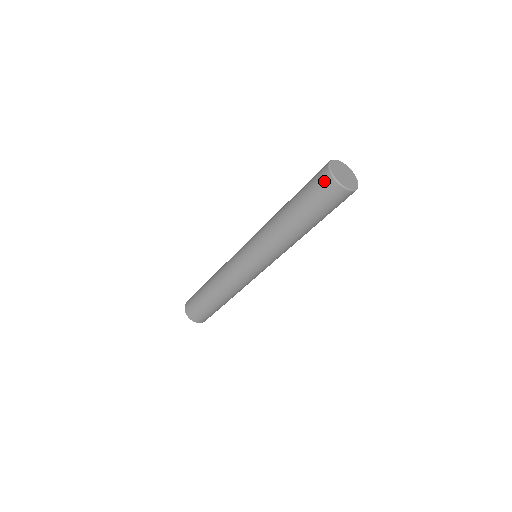
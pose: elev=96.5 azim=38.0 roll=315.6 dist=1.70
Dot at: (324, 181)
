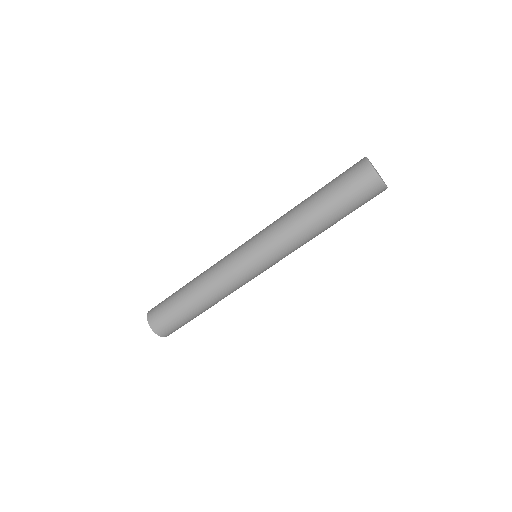
Dot at: (359, 167)
